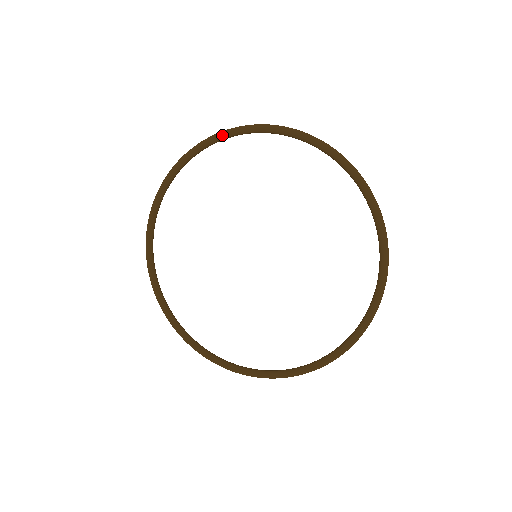
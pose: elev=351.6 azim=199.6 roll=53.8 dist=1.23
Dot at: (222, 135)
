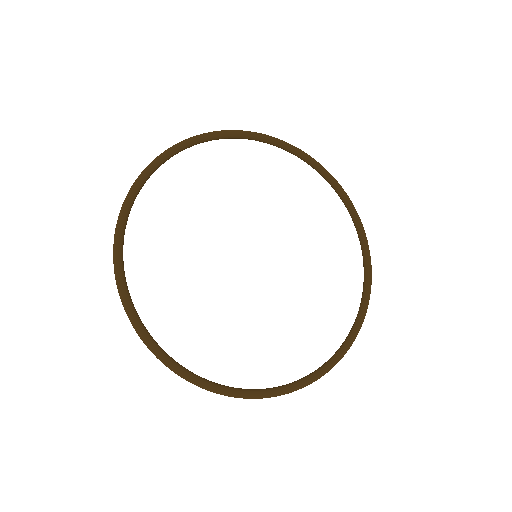
Dot at: (248, 133)
